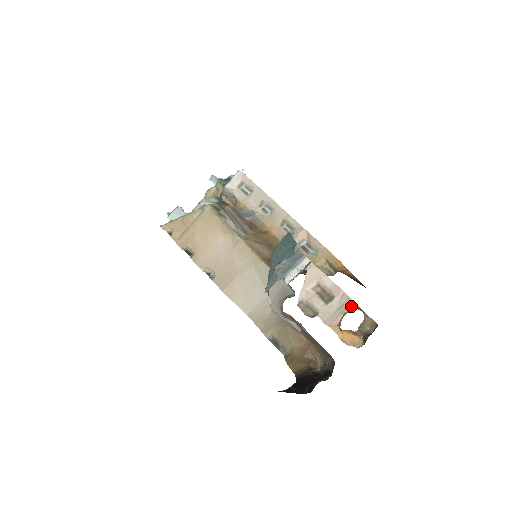
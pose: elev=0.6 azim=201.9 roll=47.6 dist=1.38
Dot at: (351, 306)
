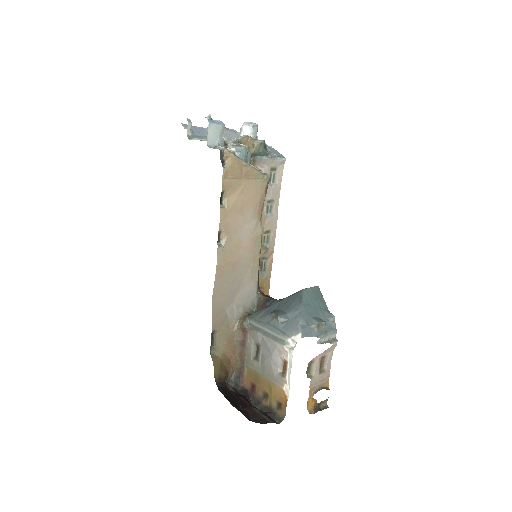
Dot at: (326, 384)
